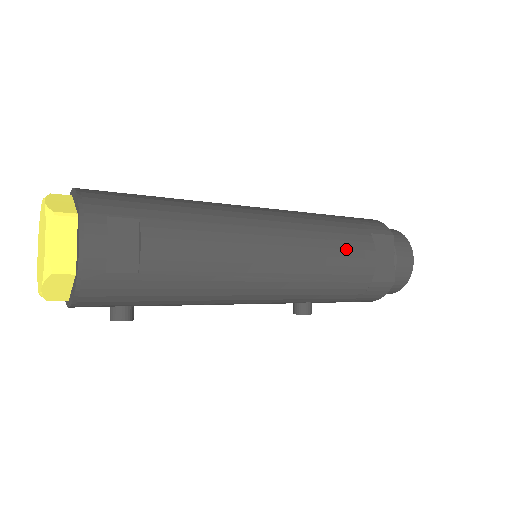
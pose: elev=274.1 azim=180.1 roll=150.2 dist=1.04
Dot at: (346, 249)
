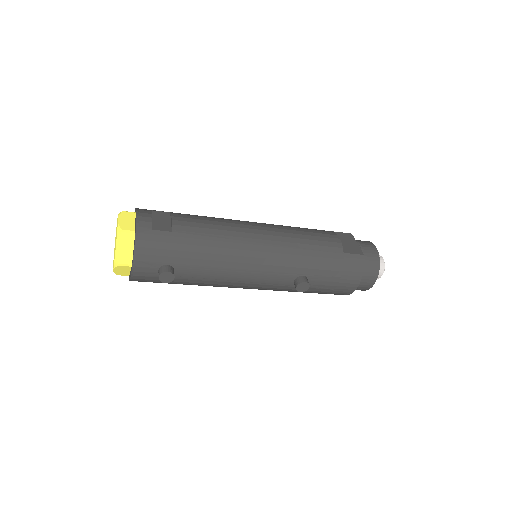
Dot at: (313, 233)
